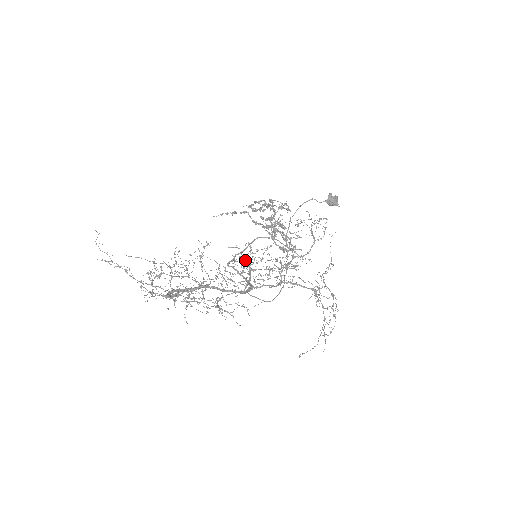
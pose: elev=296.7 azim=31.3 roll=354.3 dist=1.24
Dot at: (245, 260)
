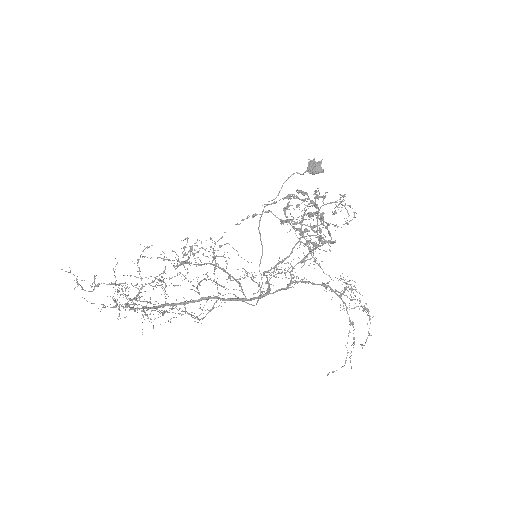
Dot at: (195, 258)
